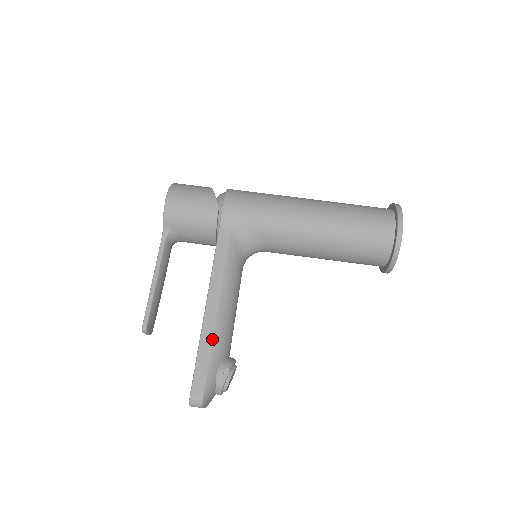
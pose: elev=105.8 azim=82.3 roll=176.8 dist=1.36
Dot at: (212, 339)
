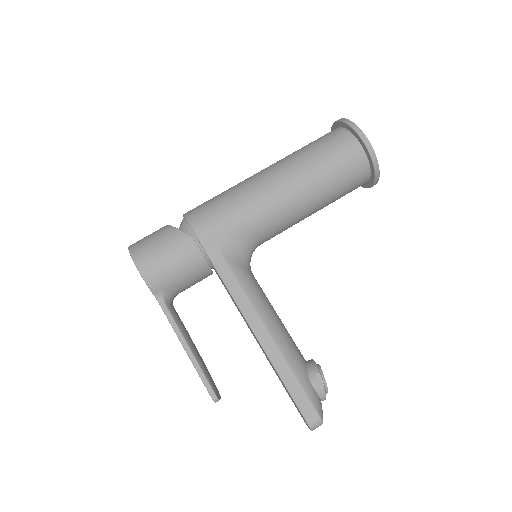
Dot at: (285, 360)
